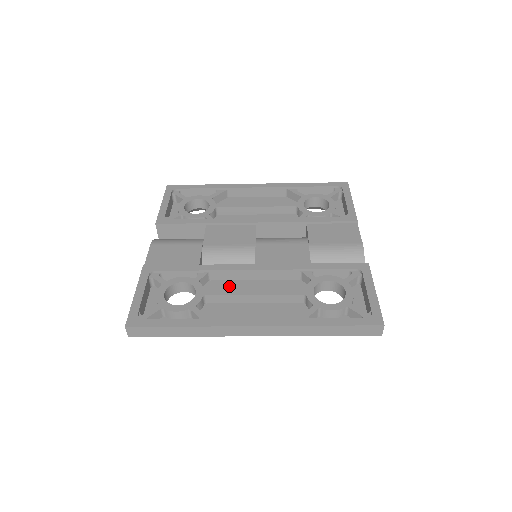
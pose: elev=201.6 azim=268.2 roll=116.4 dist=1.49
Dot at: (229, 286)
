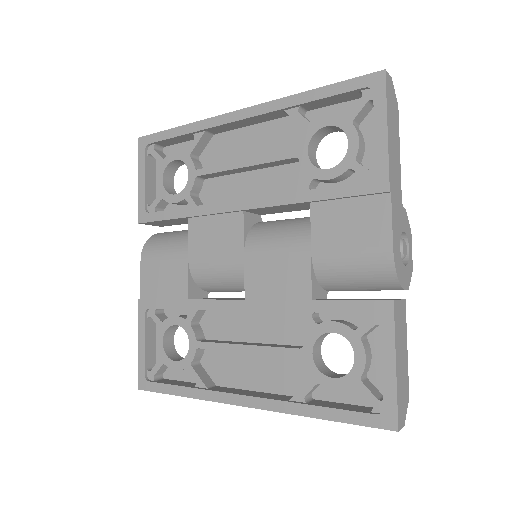
Dot at: (226, 320)
